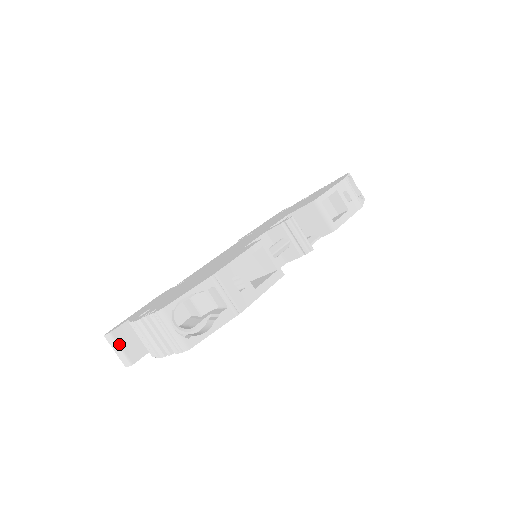
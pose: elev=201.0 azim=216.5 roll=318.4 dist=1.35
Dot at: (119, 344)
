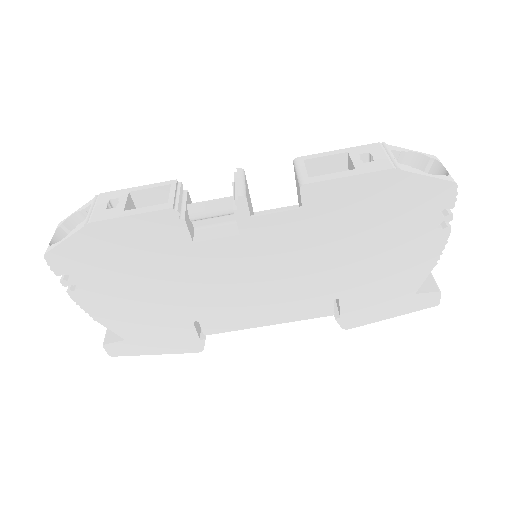
Dot at: occluded
